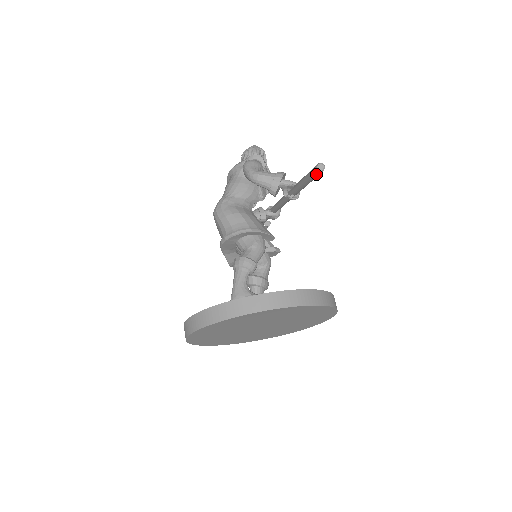
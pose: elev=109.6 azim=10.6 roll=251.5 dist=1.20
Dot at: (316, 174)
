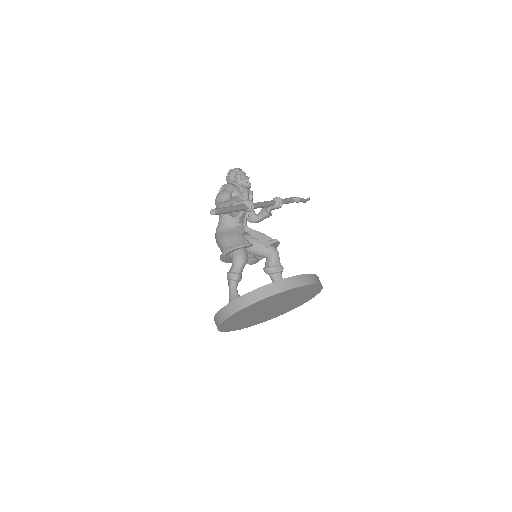
Dot at: occluded
